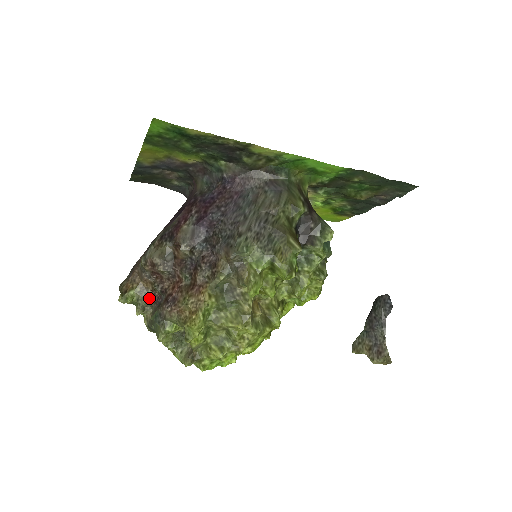
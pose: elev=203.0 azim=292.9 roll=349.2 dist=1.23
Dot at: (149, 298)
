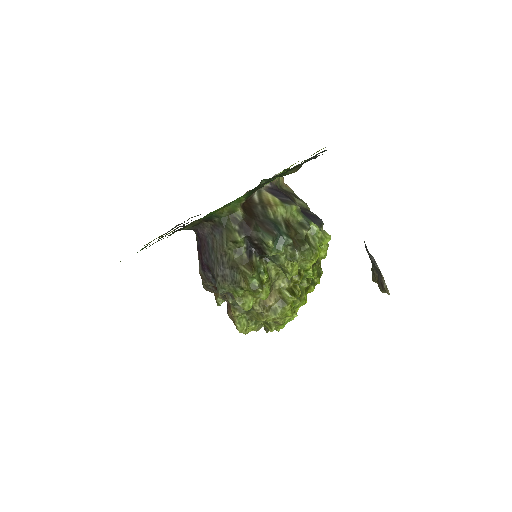
Dot at: occluded
